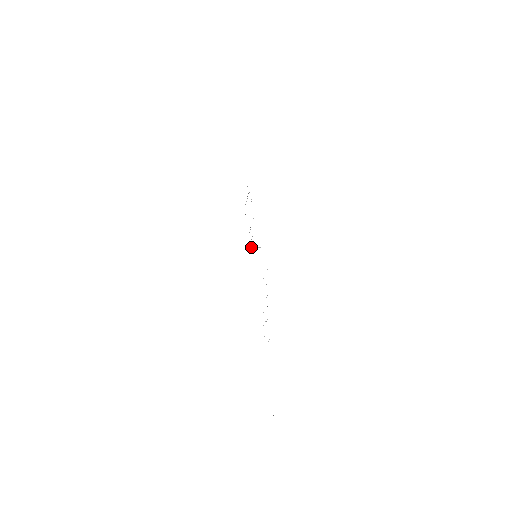
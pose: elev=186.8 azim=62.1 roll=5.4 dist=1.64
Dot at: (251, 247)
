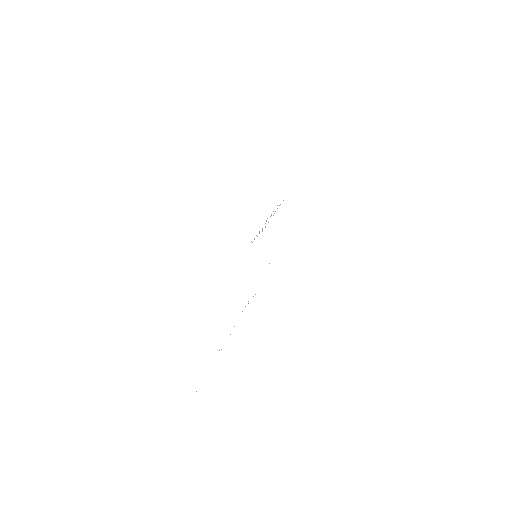
Dot at: occluded
